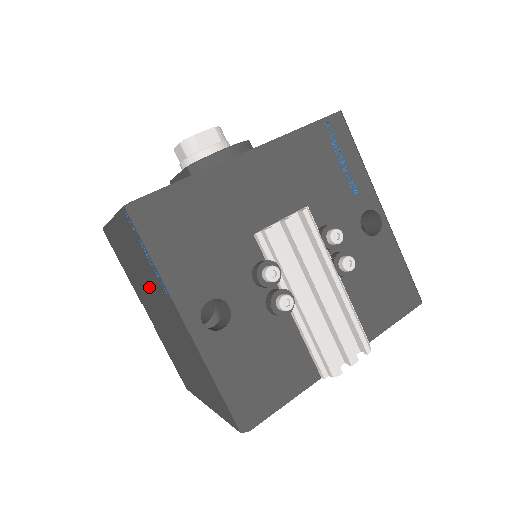
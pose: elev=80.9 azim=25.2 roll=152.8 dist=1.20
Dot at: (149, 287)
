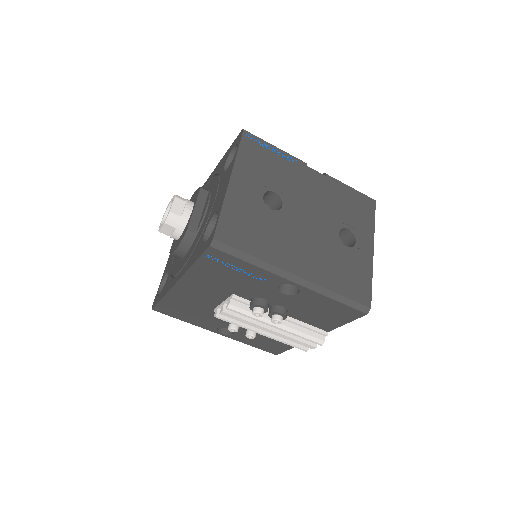
Dot at: occluded
